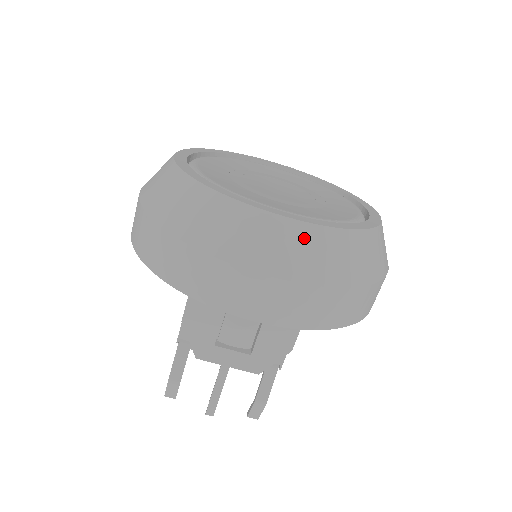
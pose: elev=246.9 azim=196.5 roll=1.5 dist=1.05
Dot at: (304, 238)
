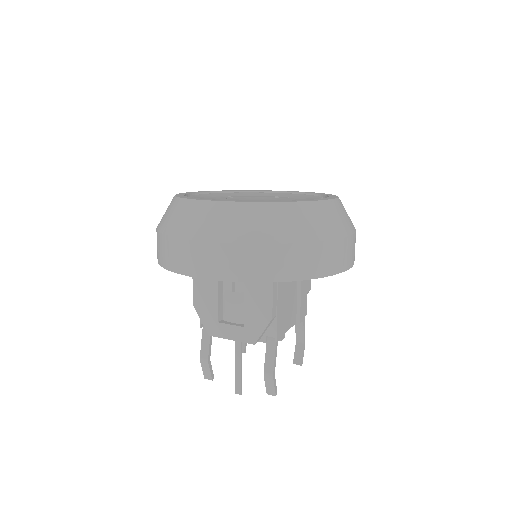
Dot at: (230, 212)
